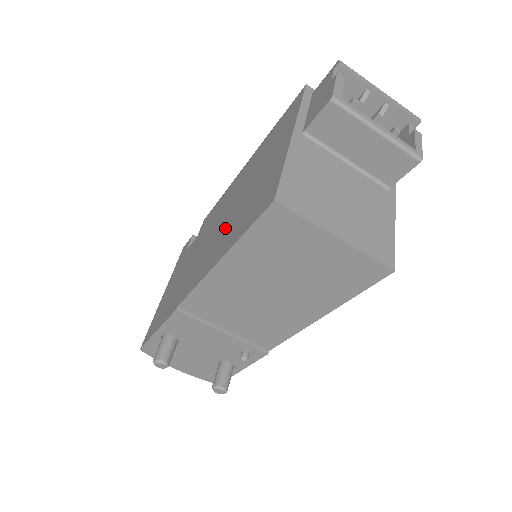
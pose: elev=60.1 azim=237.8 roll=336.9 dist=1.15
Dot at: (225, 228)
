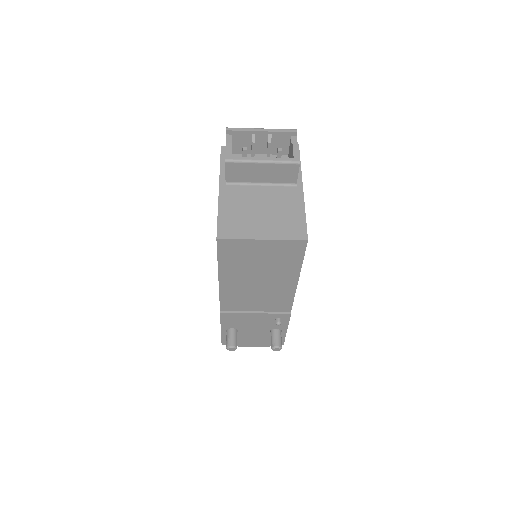
Dot at: occluded
